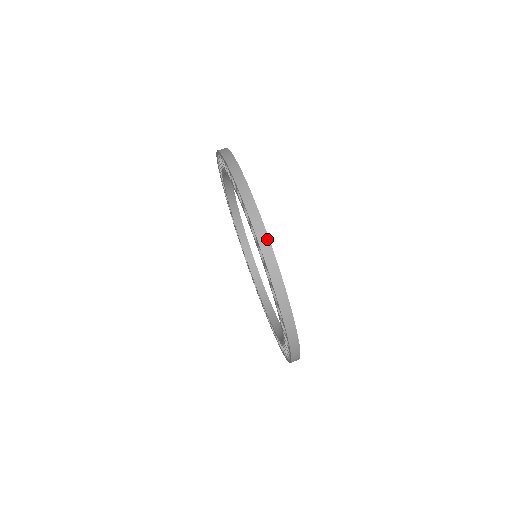
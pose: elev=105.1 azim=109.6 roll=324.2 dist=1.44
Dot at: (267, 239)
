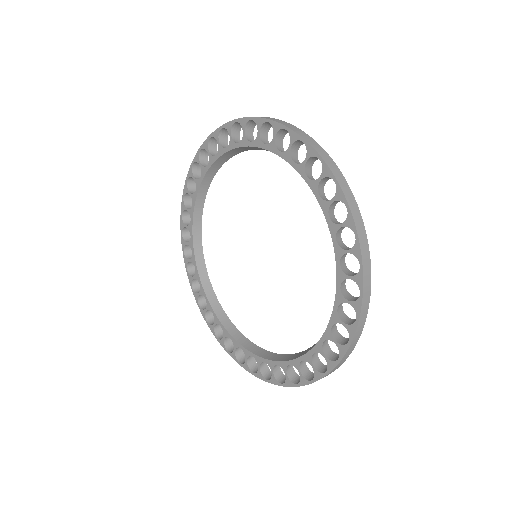
Dot at: occluded
